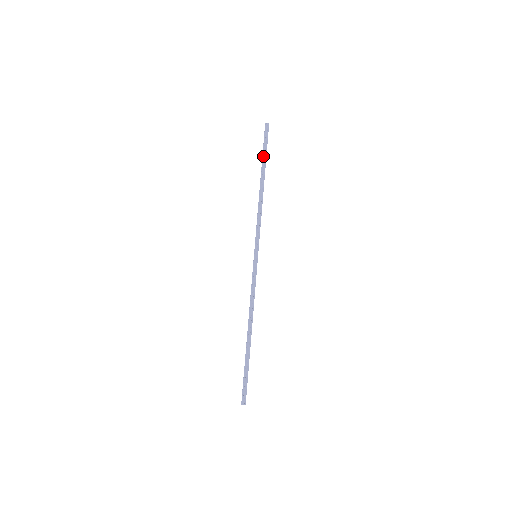
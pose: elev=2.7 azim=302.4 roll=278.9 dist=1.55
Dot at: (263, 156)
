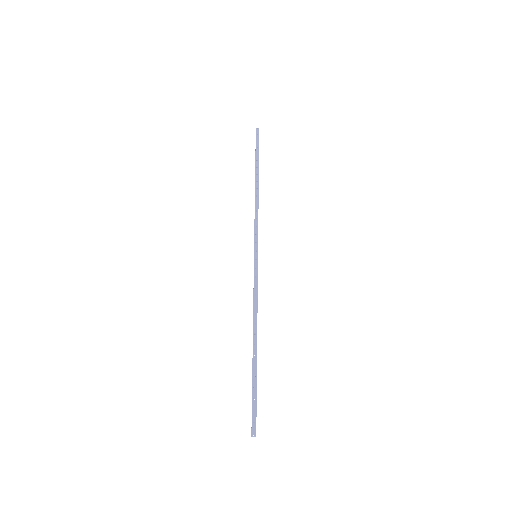
Dot at: (257, 157)
